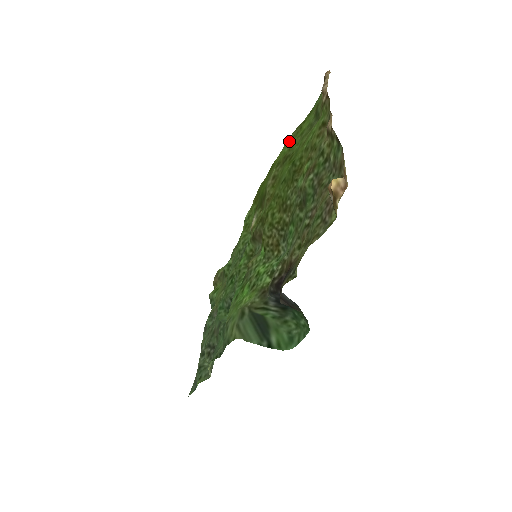
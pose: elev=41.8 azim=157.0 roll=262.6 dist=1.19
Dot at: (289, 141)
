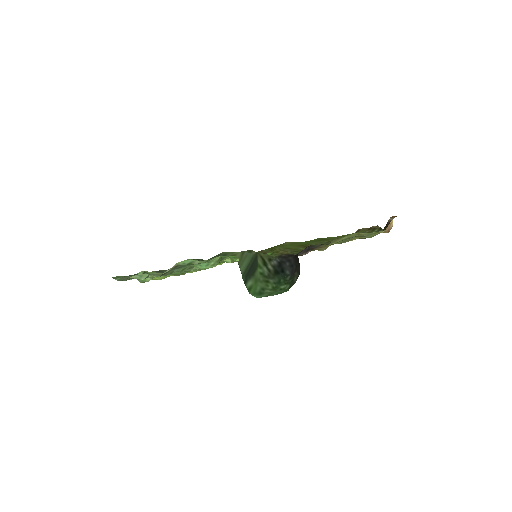
Dot at: occluded
